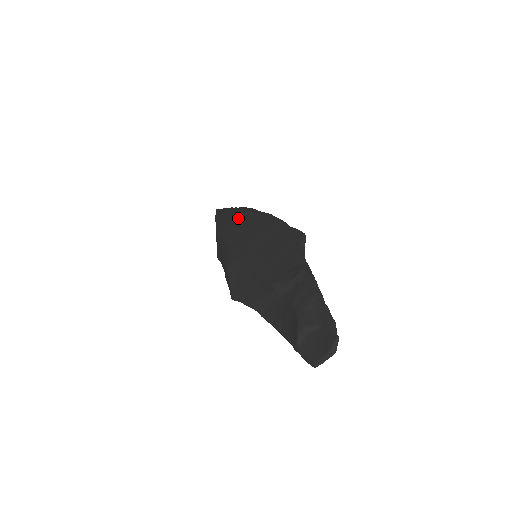
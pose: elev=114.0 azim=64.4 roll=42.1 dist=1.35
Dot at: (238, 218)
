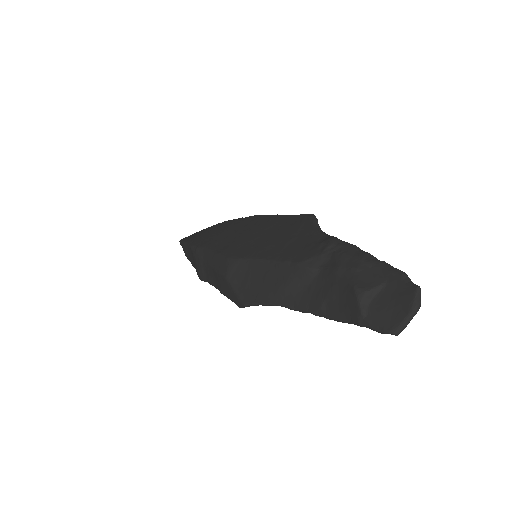
Dot at: (217, 230)
